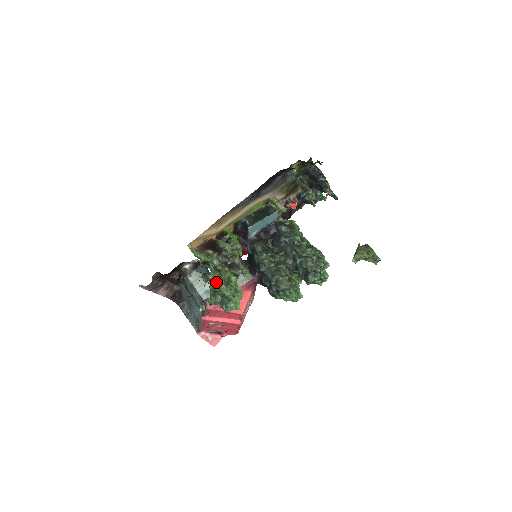
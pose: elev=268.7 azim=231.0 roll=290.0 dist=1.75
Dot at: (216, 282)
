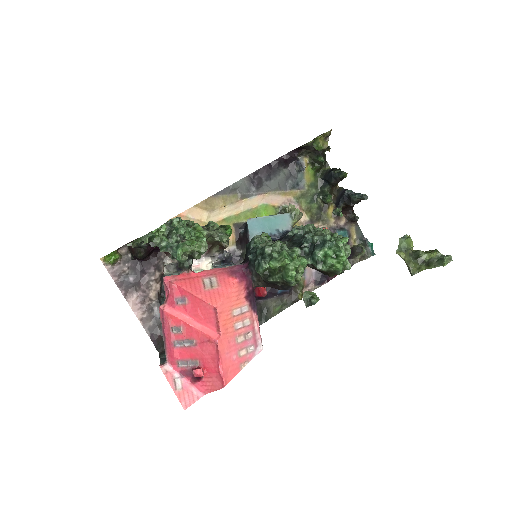
Dot at: occluded
